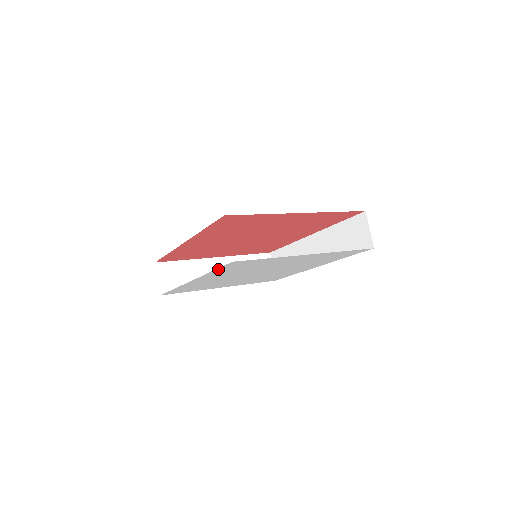
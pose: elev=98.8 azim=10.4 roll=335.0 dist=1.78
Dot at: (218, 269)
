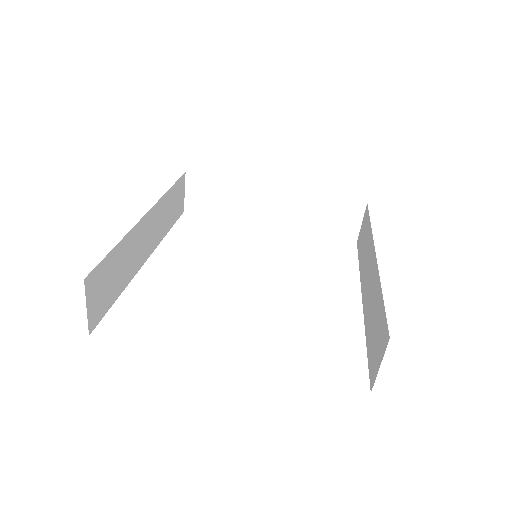
Dot at: occluded
